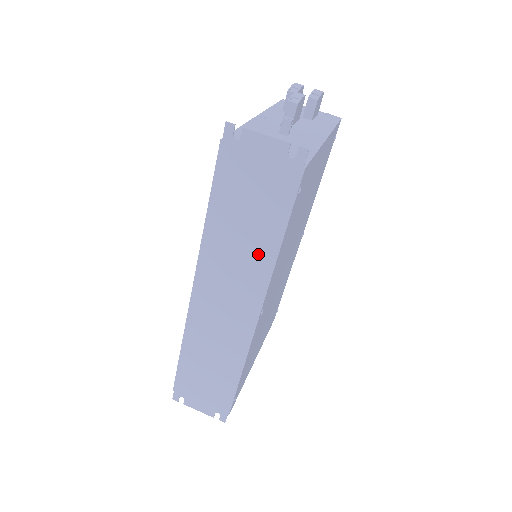
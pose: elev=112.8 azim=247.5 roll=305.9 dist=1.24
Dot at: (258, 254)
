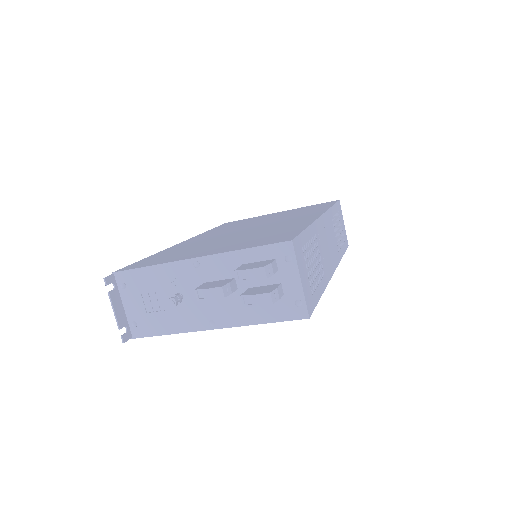
Dot at: occluded
